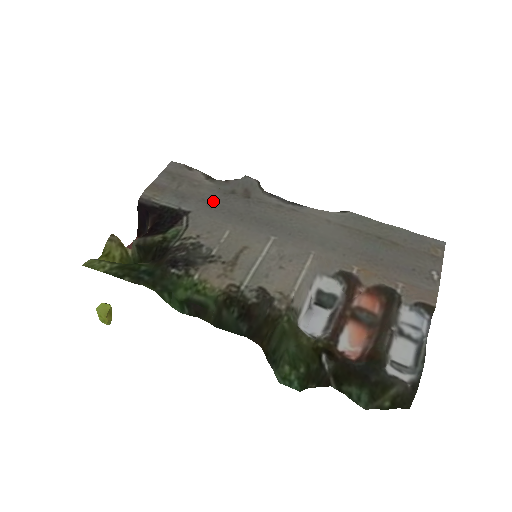
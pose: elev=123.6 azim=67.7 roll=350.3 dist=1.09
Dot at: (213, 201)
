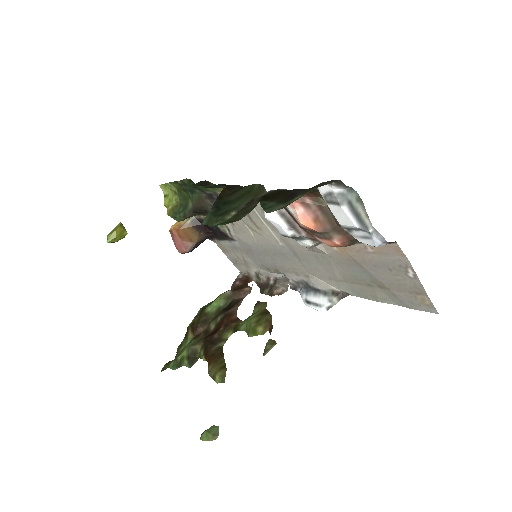
Dot at: (253, 256)
